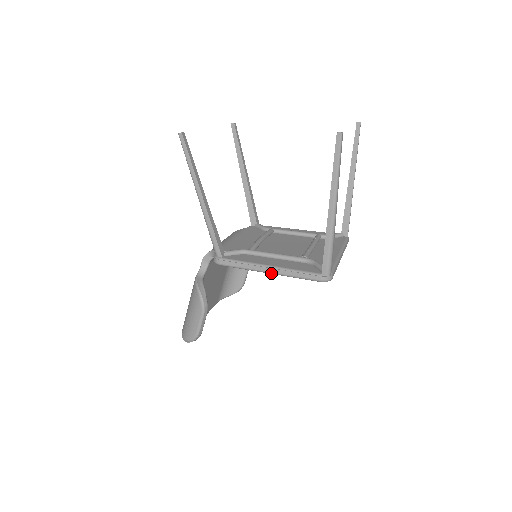
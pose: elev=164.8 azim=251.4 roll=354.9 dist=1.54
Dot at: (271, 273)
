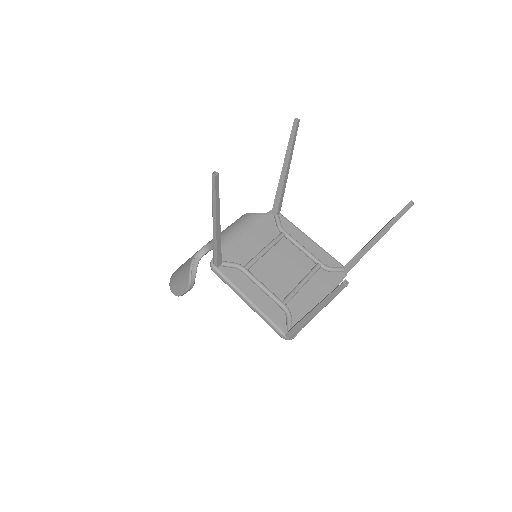
Dot at: (249, 306)
